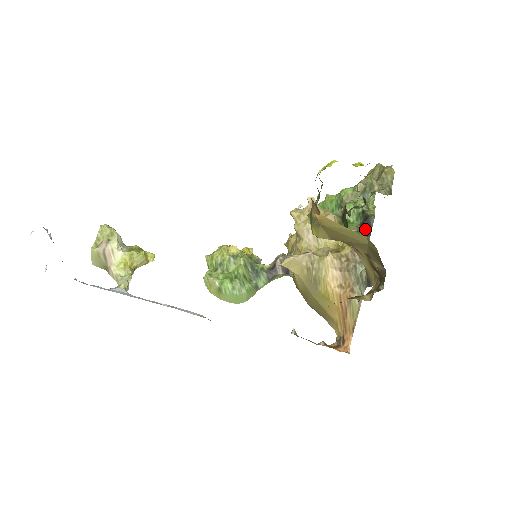
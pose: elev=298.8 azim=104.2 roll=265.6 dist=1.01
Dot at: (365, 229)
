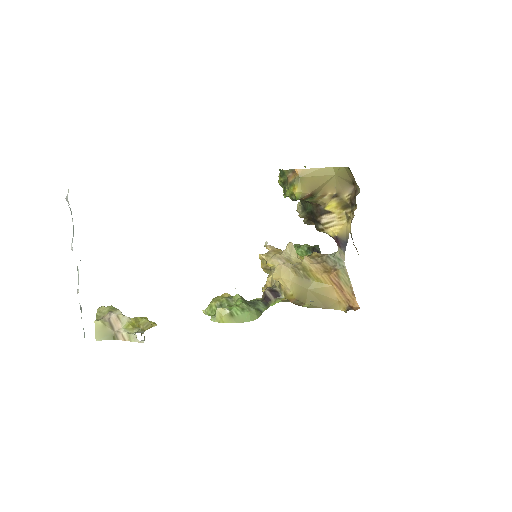
Dot at: occluded
